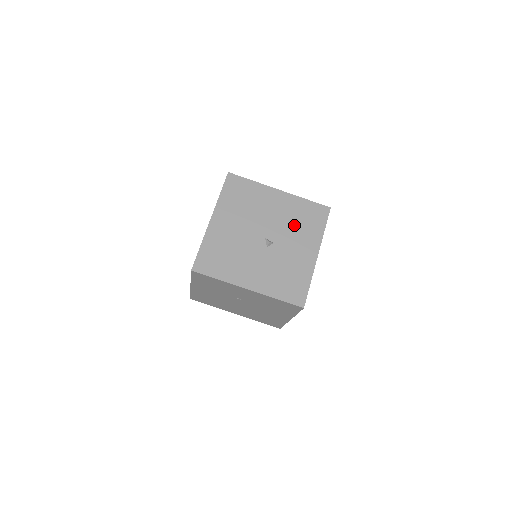
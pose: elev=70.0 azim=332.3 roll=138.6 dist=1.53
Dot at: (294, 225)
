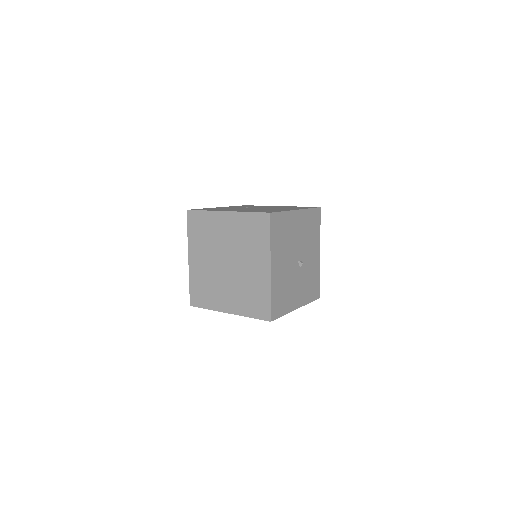
Dot at: (308, 237)
